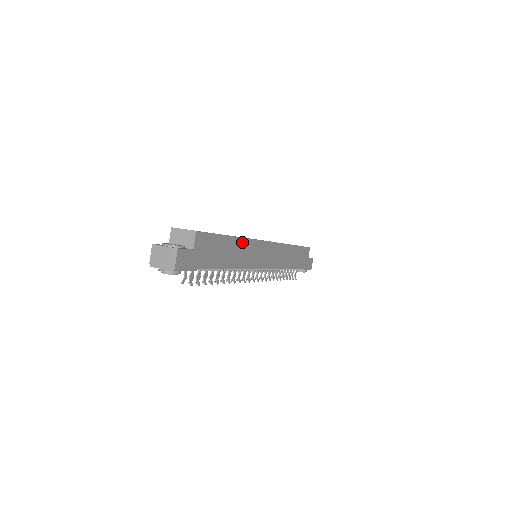
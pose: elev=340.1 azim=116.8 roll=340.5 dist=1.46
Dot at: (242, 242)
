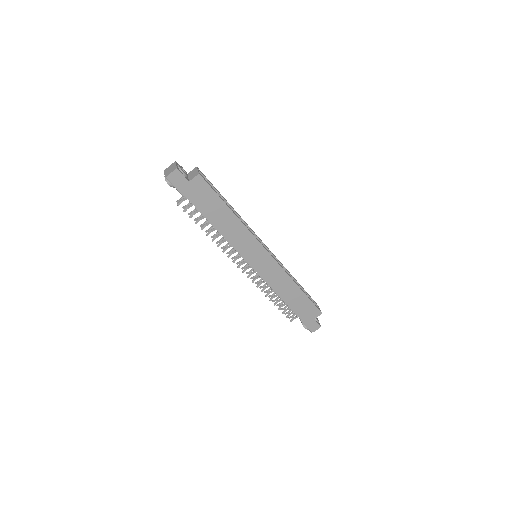
Dot at: (239, 223)
